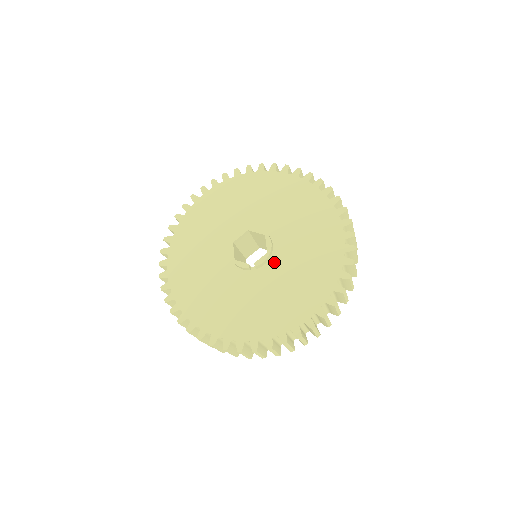
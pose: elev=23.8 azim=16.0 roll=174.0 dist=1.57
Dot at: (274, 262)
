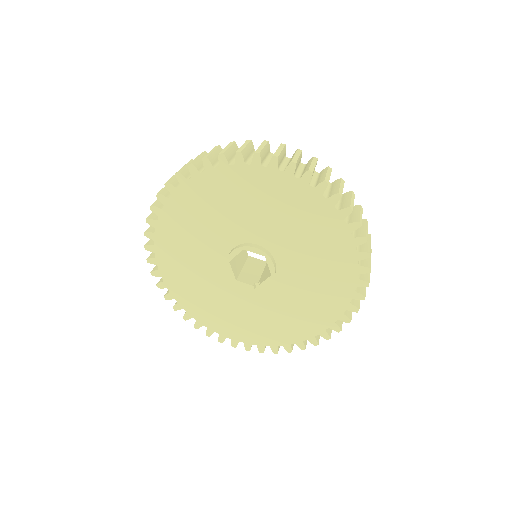
Dot at: (280, 280)
